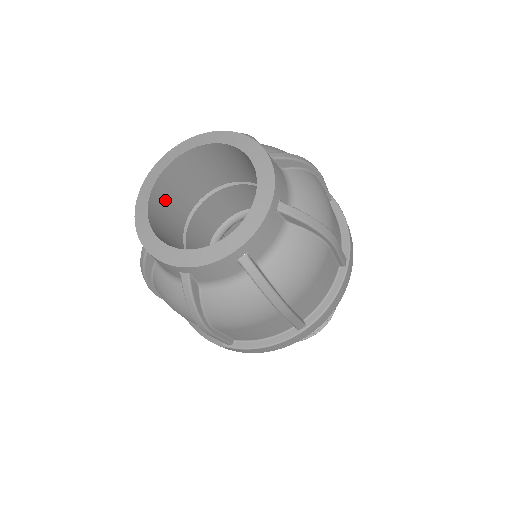
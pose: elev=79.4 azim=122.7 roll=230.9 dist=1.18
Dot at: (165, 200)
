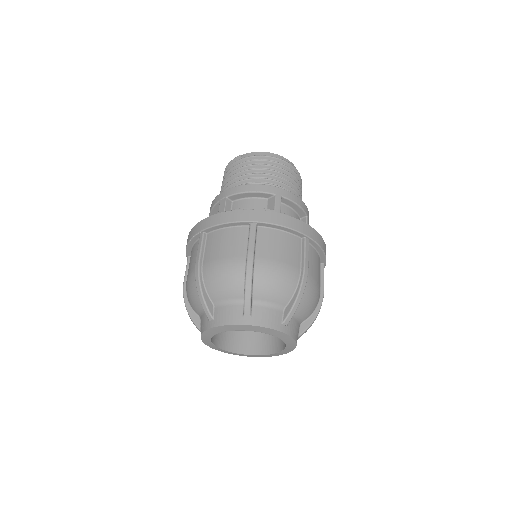
Dot at: occluded
